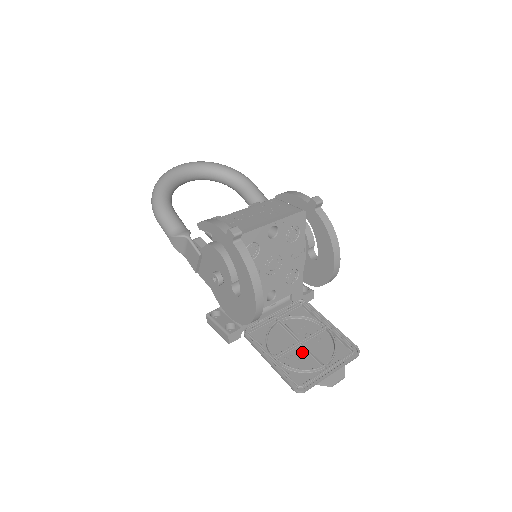
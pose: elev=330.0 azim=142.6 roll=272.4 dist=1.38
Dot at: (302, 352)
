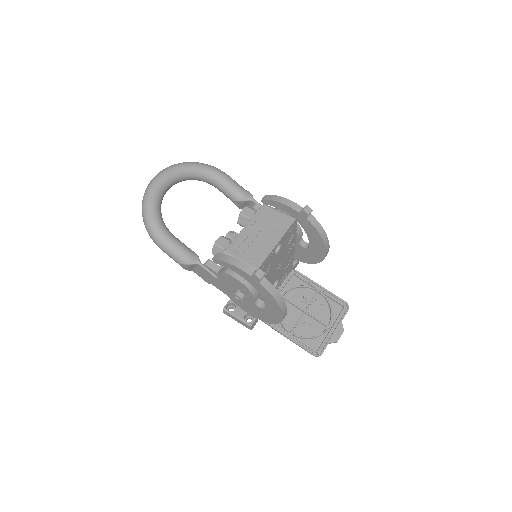
Dot at: (308, 320)
